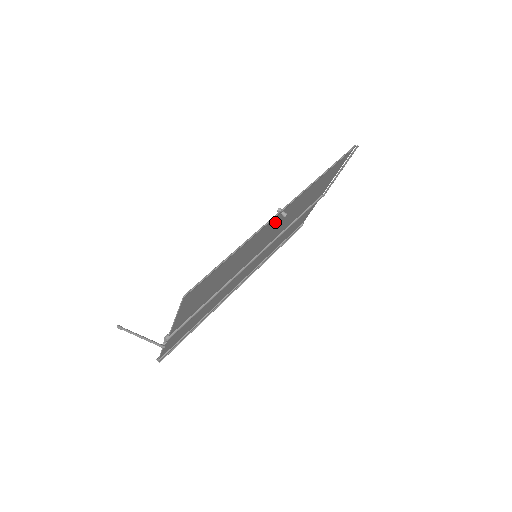
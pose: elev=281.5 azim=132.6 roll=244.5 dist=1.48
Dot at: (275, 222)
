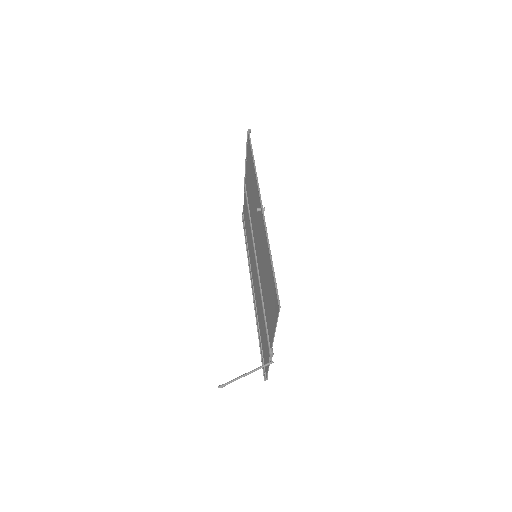
Dot at: (260, 220)
